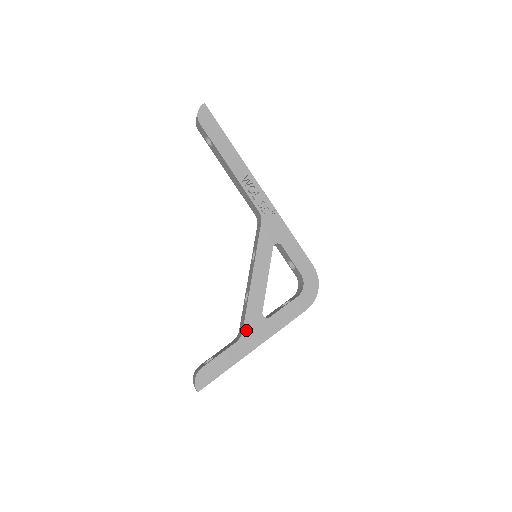
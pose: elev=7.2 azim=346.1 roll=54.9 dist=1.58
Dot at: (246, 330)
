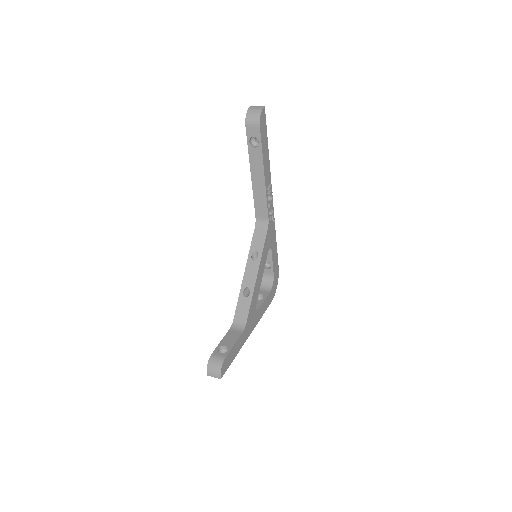
Dot at: (248, 321)
